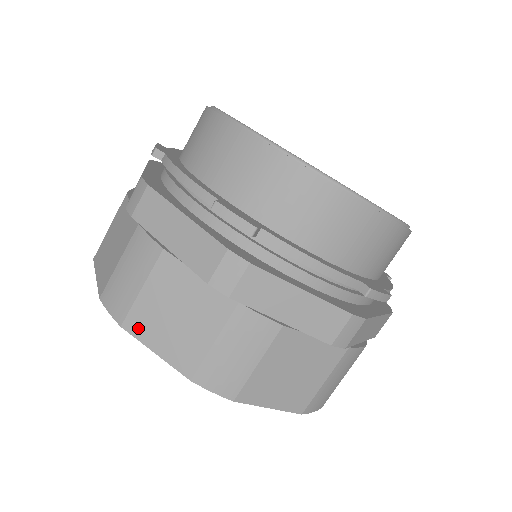
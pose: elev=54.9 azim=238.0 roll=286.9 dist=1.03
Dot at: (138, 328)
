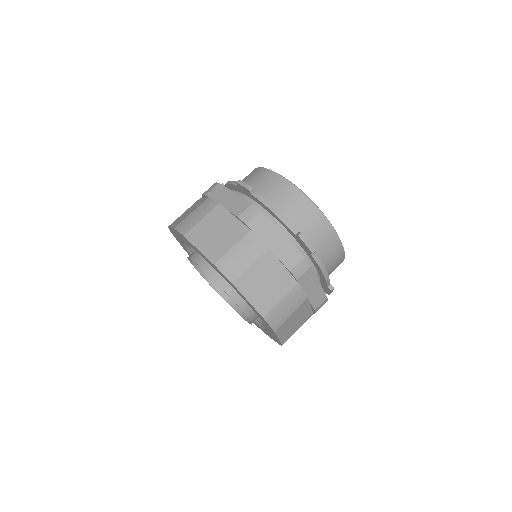
Dot at: (242, 286)
